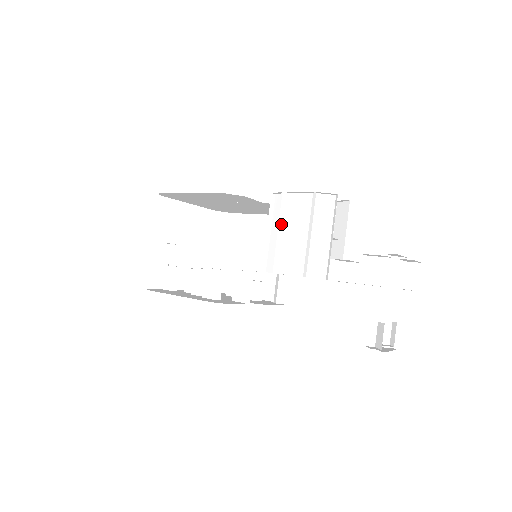
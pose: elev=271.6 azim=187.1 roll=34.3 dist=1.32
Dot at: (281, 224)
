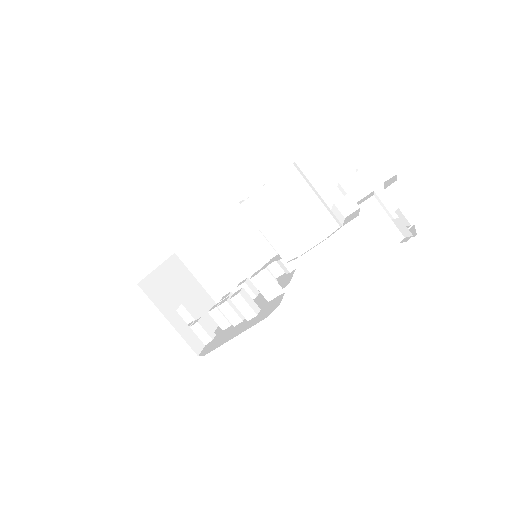
Dot at: (272, 219)
